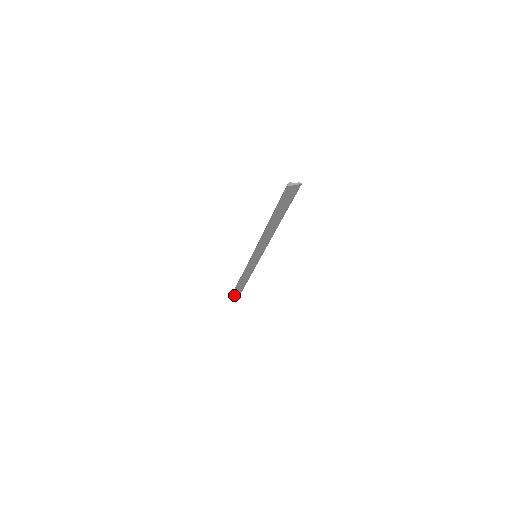
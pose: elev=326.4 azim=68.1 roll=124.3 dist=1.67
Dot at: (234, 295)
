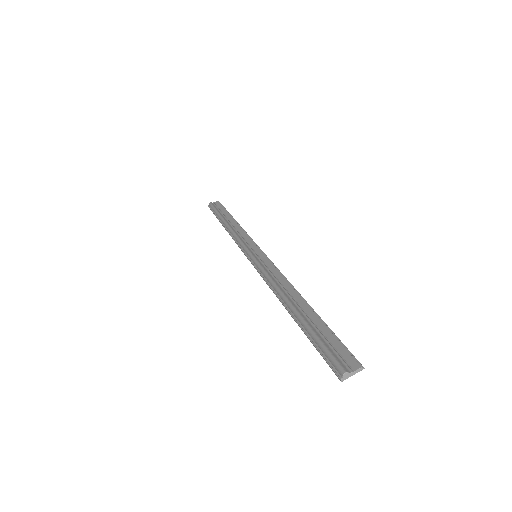
Dot at: occluded
